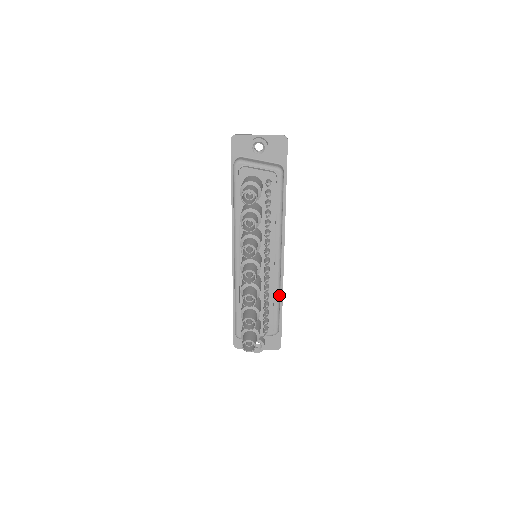
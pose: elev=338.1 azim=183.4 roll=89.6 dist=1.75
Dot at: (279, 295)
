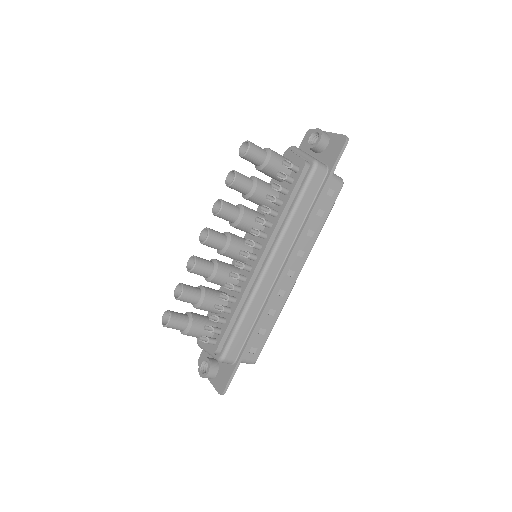
Dot at: (246, 311)
